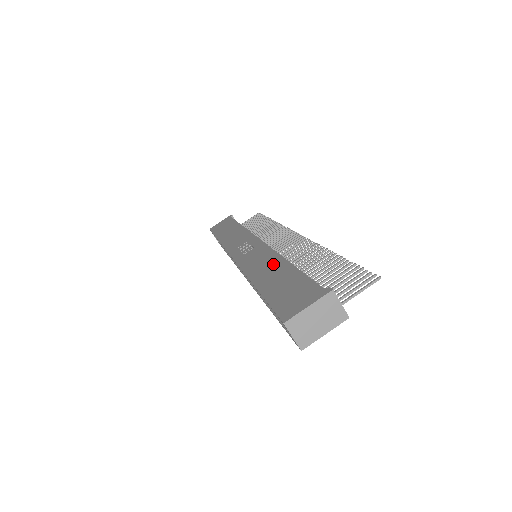
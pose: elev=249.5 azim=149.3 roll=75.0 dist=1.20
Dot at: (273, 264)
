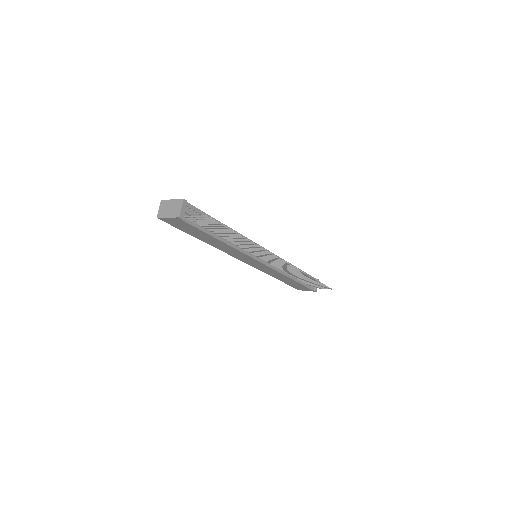
Dot at: occluded
